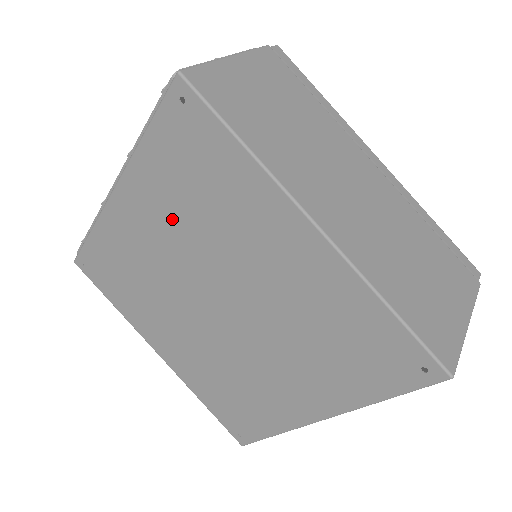
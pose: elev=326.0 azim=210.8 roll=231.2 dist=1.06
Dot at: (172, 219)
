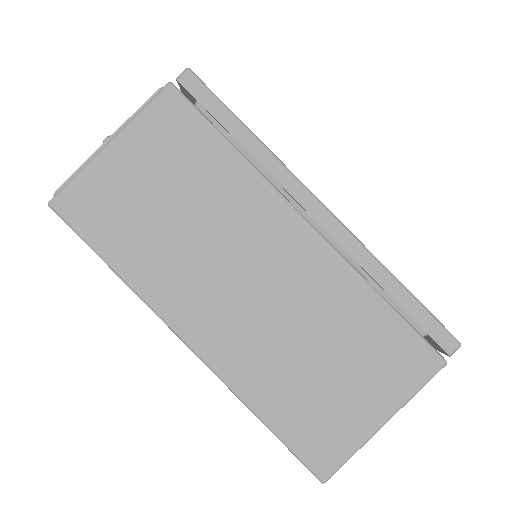
Dot at: occluded
